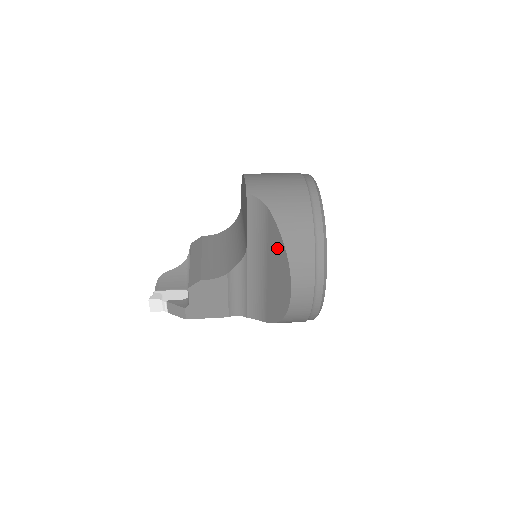
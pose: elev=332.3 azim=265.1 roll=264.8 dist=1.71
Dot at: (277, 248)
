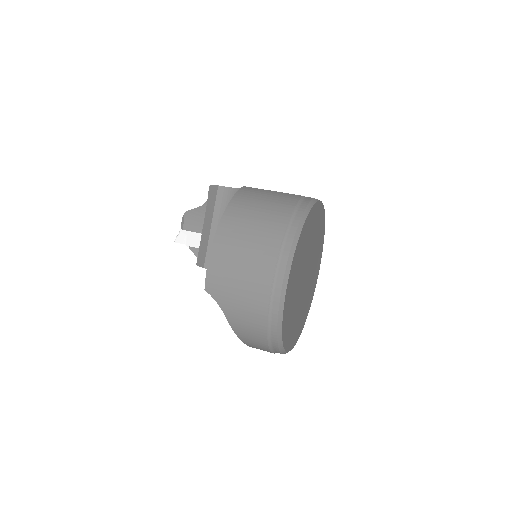
Dot at: occluded
